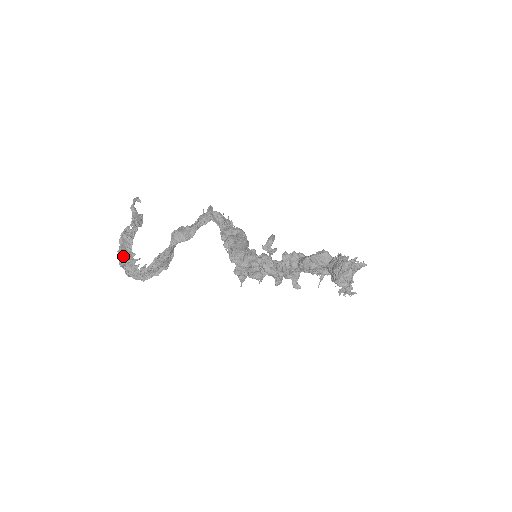
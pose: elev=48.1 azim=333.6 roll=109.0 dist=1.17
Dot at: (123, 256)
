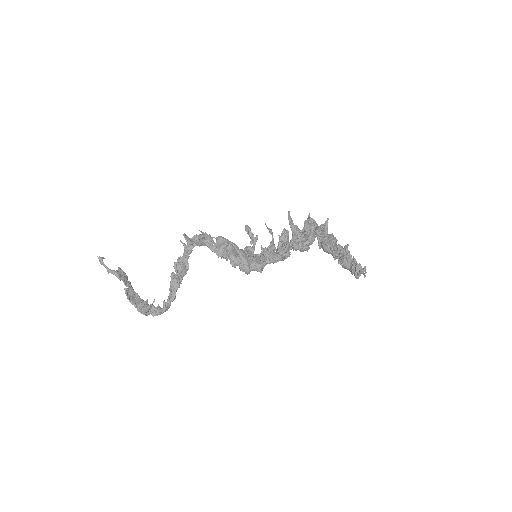
Dot at: (145, 310)
